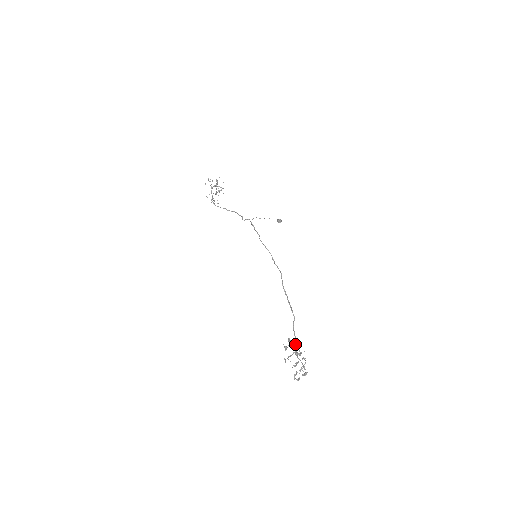
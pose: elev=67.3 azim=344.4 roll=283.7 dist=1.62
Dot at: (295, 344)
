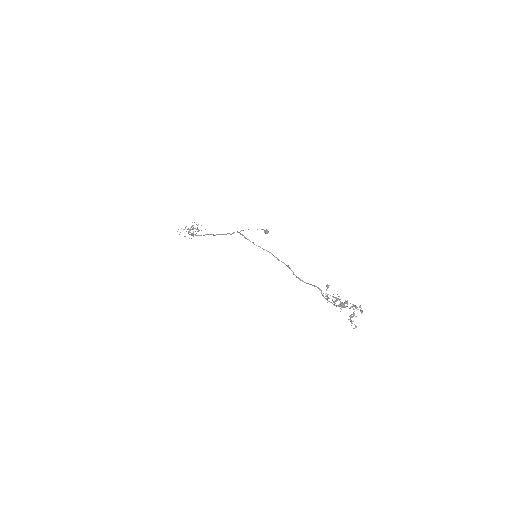
Dot at: (334, 305)
